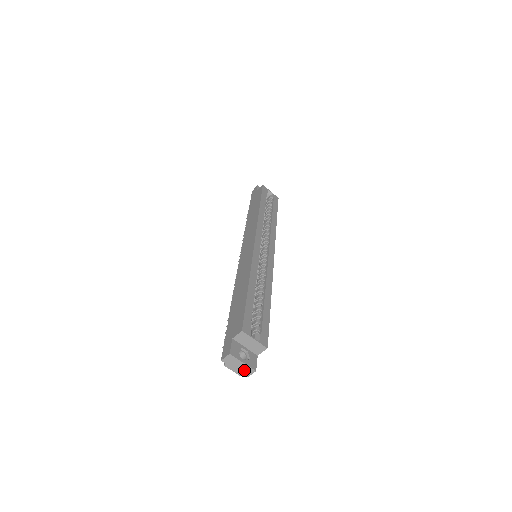
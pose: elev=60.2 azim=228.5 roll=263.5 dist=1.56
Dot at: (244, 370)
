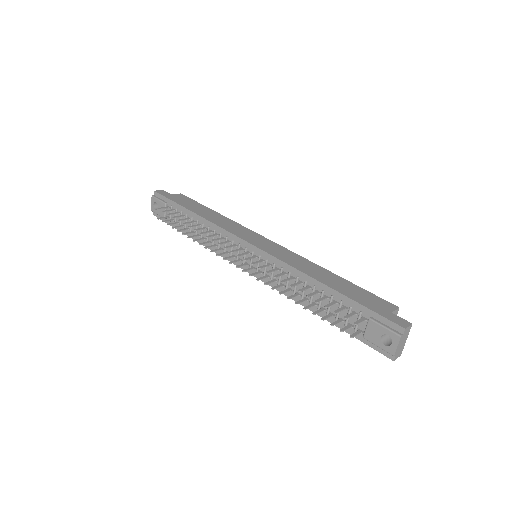
Dot at: (400, 350)
